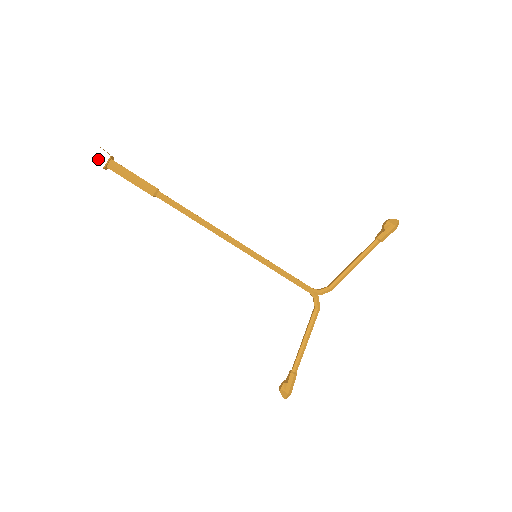
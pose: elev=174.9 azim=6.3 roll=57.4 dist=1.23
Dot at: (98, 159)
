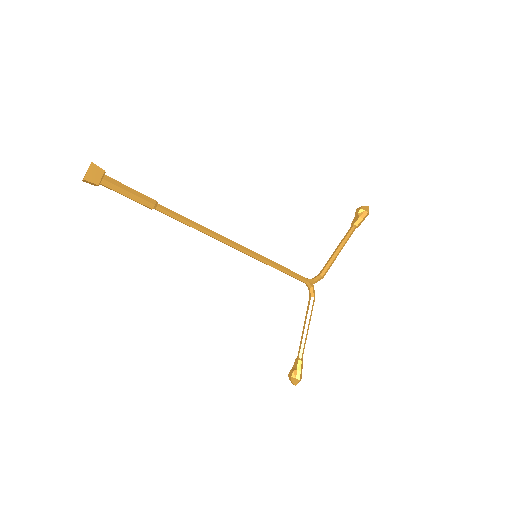
Dot at: (92, 176)
